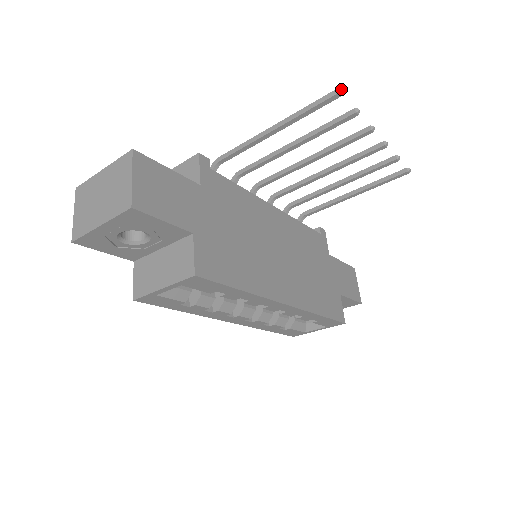
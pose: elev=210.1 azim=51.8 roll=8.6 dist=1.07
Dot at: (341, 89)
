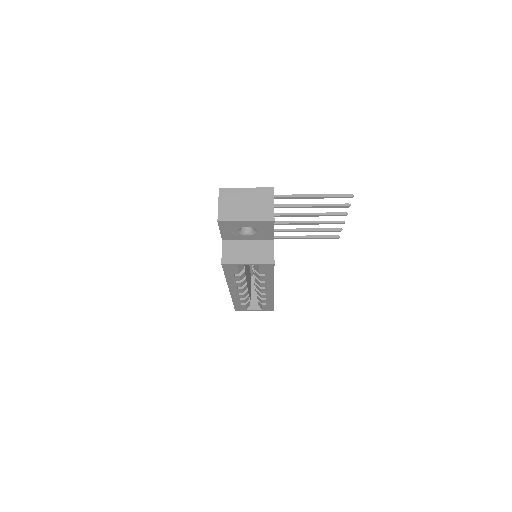
Dot at: occluded
